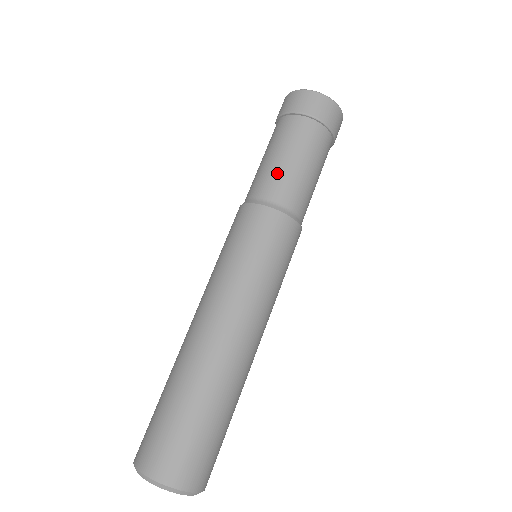
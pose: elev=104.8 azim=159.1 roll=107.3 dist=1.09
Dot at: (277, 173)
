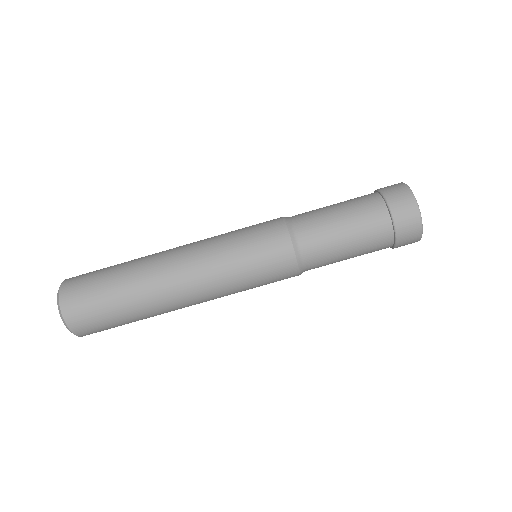
Dot at: (320, 216)
